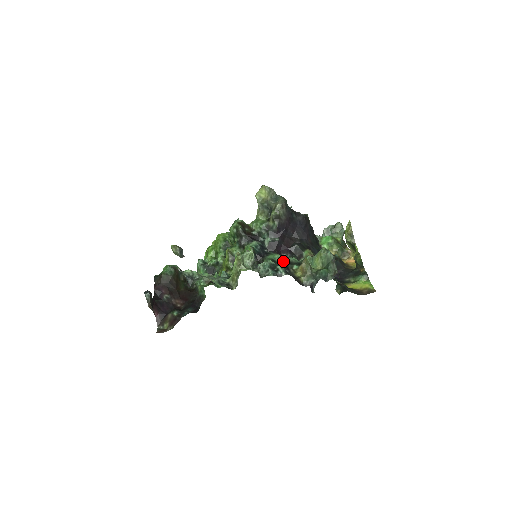
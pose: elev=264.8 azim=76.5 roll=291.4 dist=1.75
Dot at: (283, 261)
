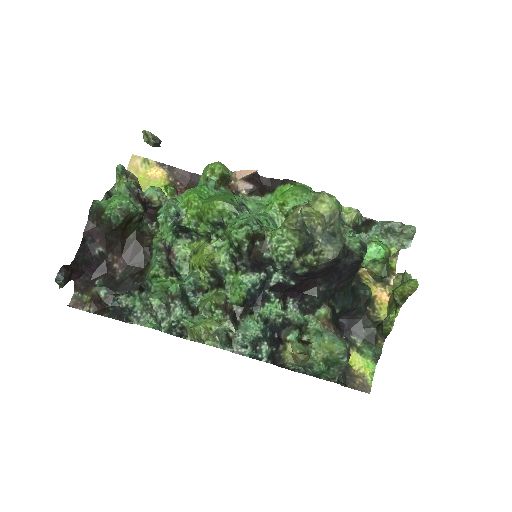
Dot at: (280, 321)
